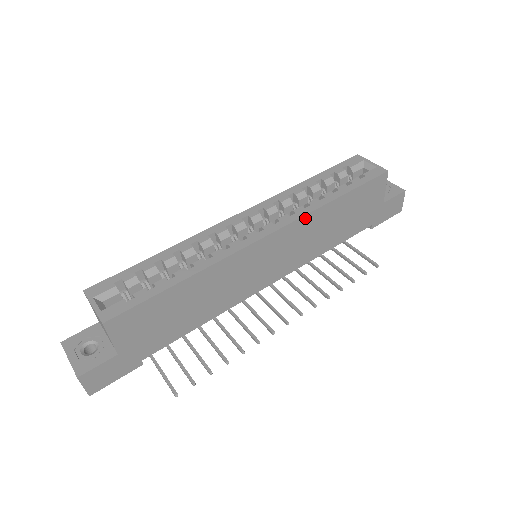
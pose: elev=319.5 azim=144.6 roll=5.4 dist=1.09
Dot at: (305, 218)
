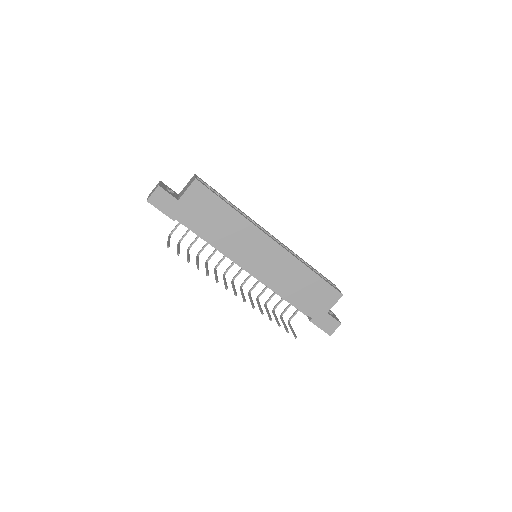
Dot at: (294, 259)
